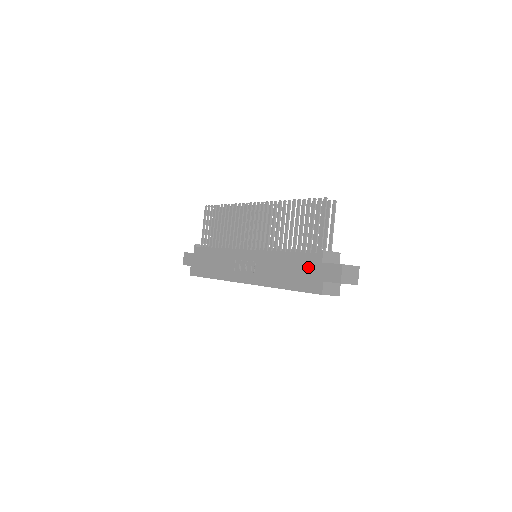
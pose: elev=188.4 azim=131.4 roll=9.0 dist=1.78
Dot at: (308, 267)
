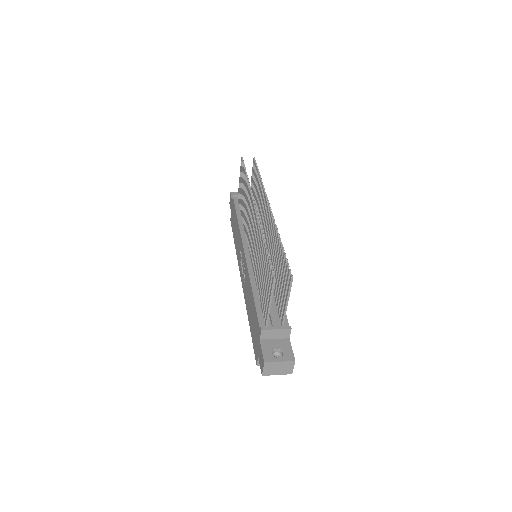
Dot at: (256, 329)
